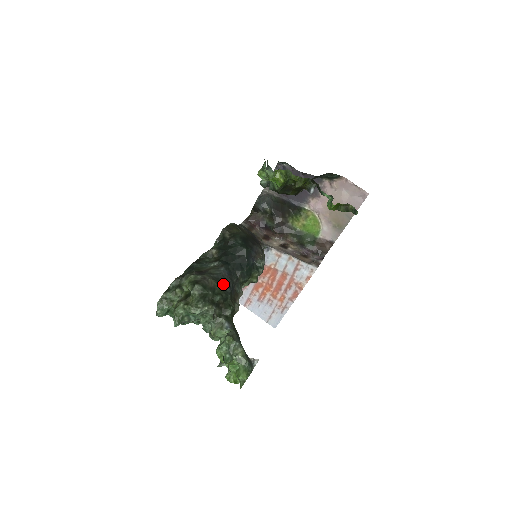
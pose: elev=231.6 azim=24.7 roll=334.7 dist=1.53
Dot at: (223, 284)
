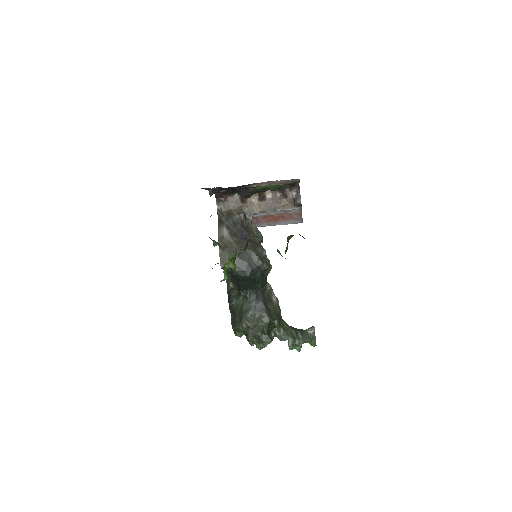
Dot at: (259, 315)
